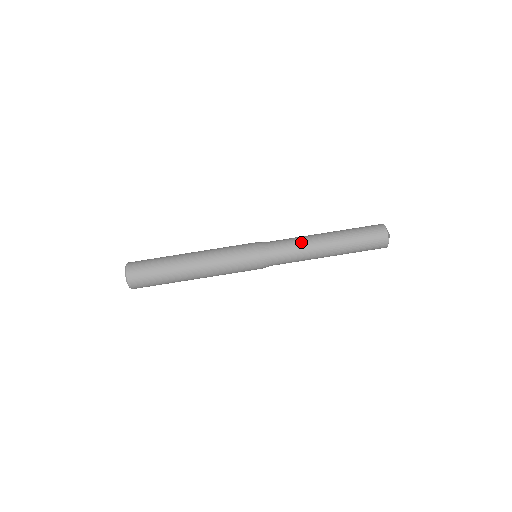
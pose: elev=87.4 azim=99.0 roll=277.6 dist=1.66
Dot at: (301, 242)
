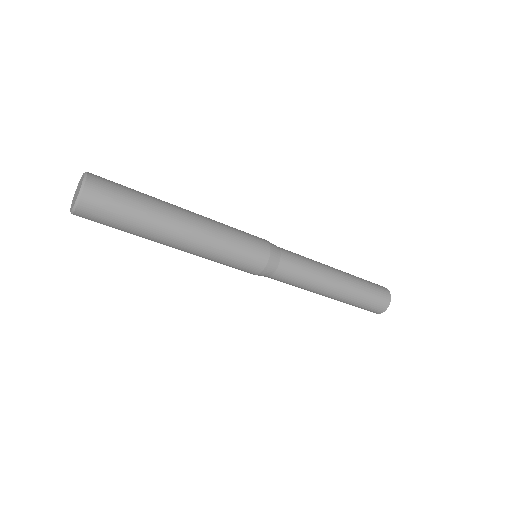
Dot at: (308, 285)
